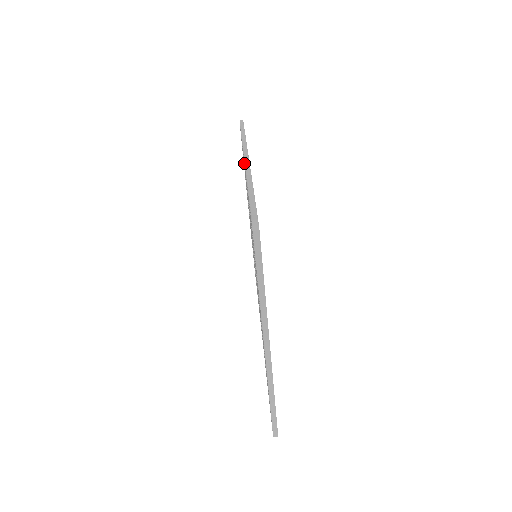
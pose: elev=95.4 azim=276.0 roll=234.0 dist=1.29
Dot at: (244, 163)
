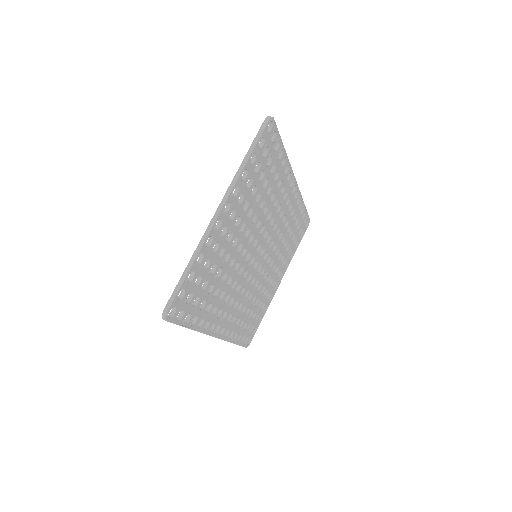
Dot at: (291, 181)
